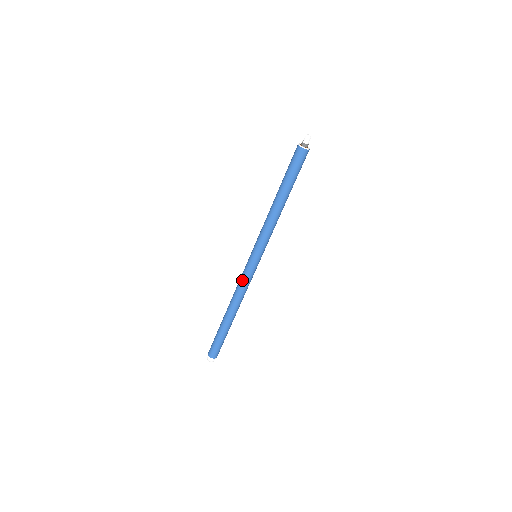
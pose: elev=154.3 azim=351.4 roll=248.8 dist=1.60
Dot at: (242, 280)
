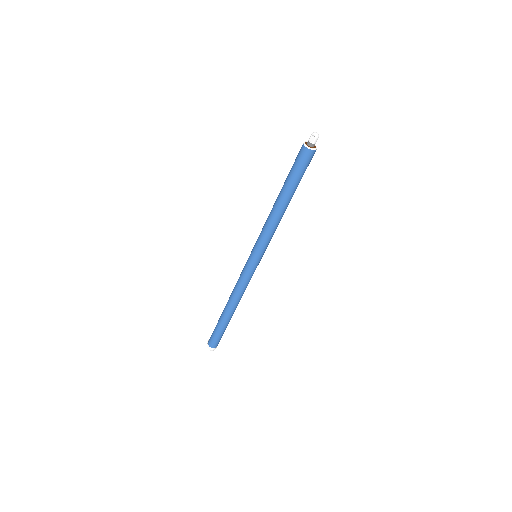
Dot at: (246, 282)
